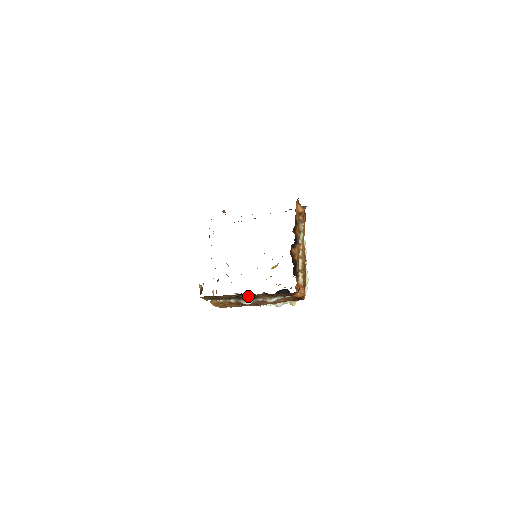
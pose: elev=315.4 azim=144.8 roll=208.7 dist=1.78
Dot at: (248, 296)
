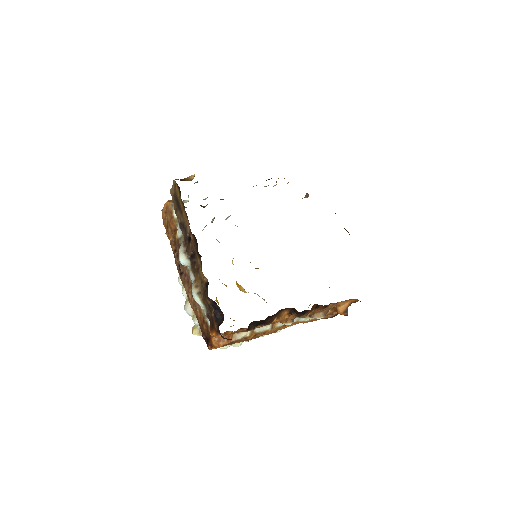
Dot at: (194, 256)
